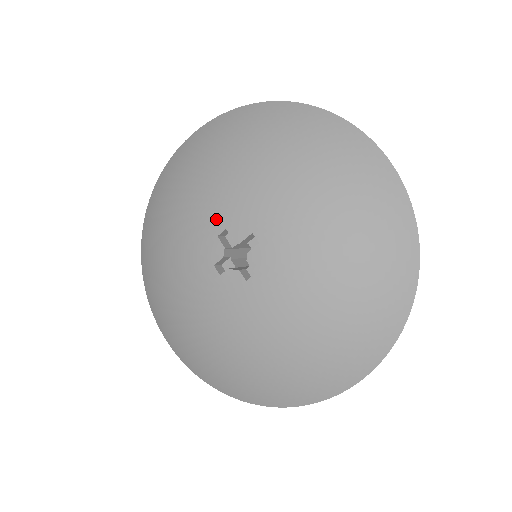
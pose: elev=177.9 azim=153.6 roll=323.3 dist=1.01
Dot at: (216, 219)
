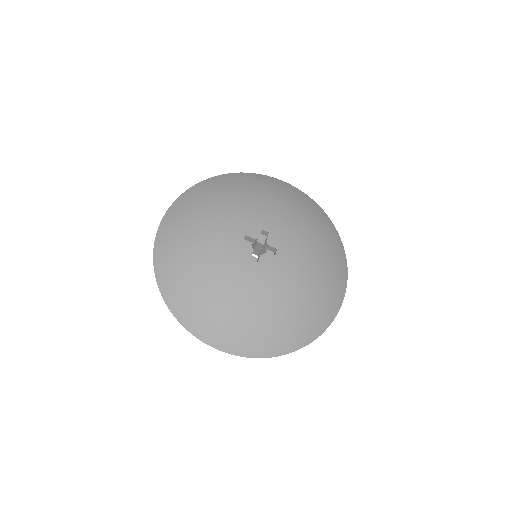
Dot at: (235, 233)
